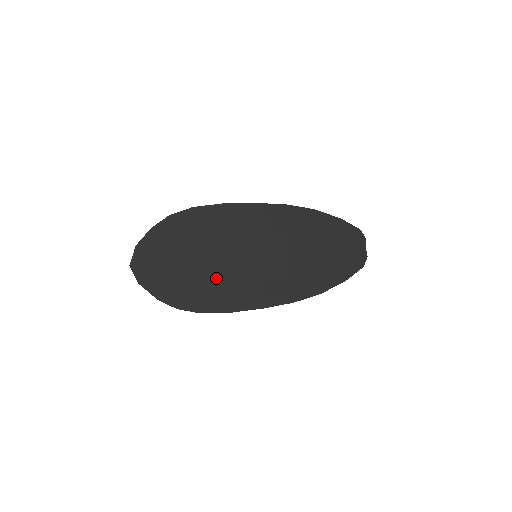
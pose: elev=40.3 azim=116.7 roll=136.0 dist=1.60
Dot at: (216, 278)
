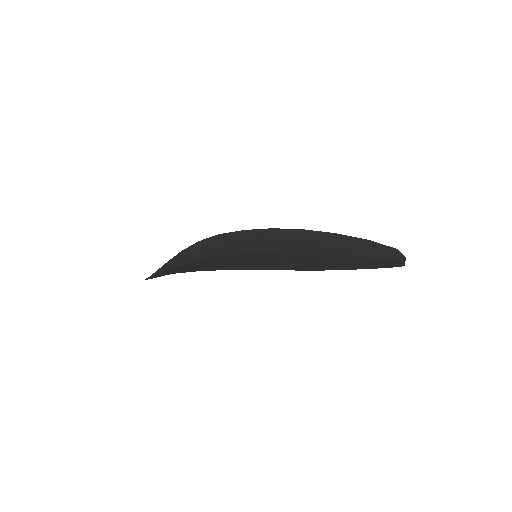
Dot at: (206, 263)
